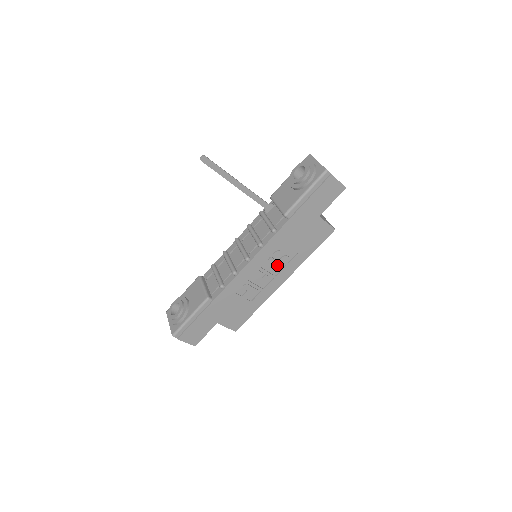
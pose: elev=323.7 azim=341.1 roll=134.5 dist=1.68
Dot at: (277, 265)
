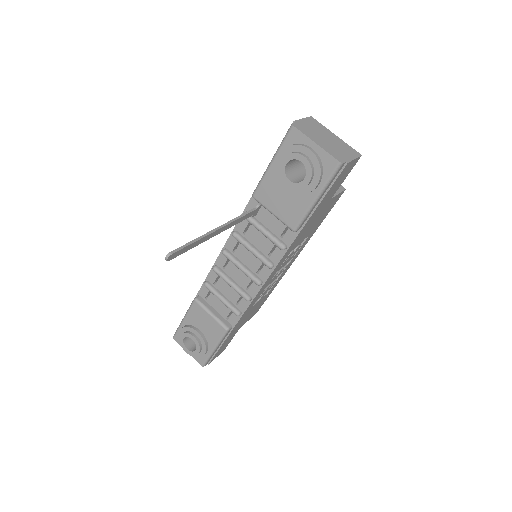
Dot at: (289, 259)
